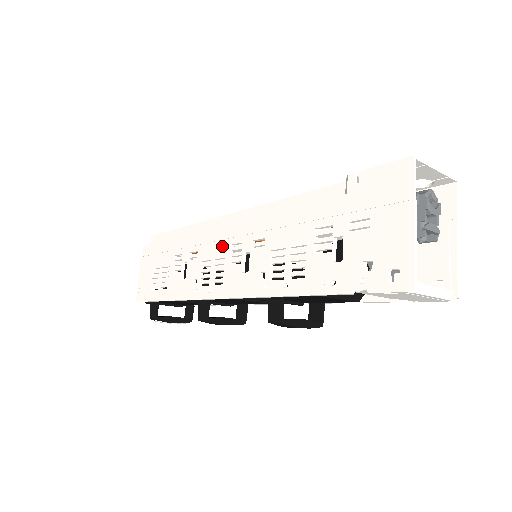
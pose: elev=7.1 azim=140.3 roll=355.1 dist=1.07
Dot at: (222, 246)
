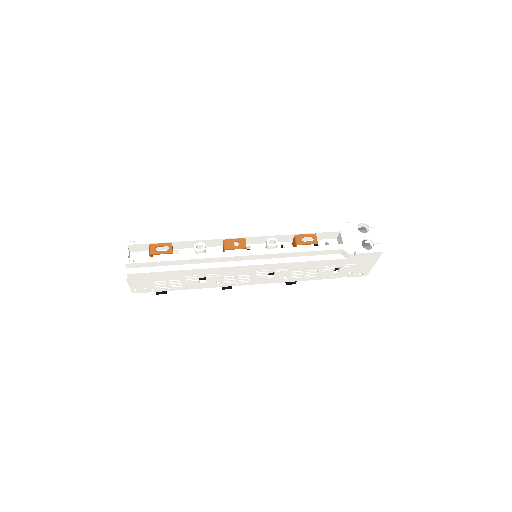
Dot at: (247, 272)
